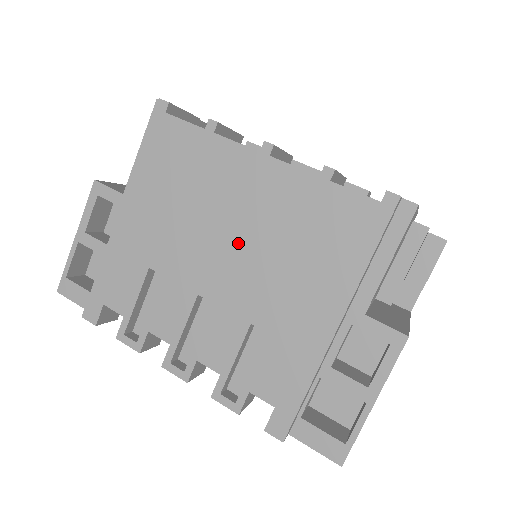
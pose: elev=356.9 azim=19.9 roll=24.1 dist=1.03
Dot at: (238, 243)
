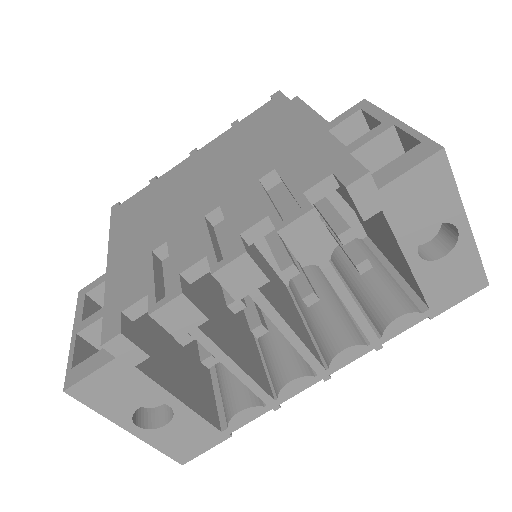
Dot at: (210, 178)
